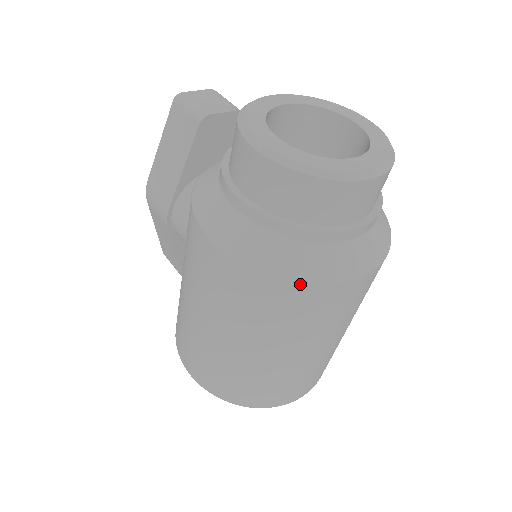
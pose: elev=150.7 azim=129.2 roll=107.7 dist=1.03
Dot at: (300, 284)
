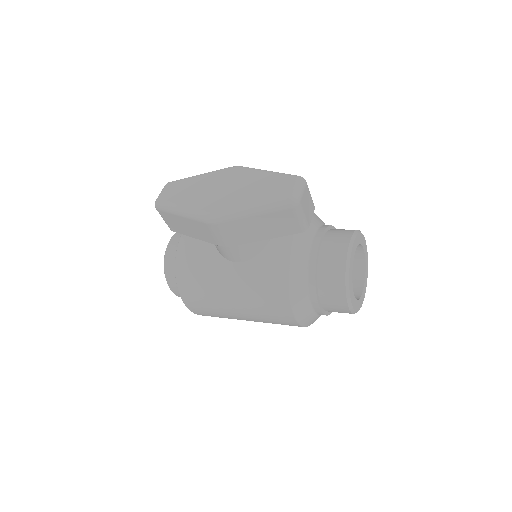
Dot at: occluded
